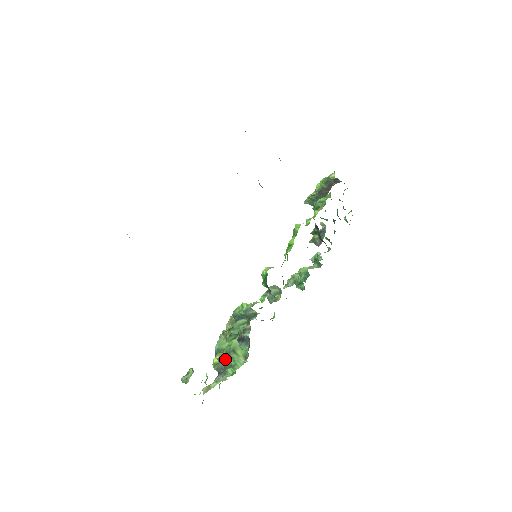
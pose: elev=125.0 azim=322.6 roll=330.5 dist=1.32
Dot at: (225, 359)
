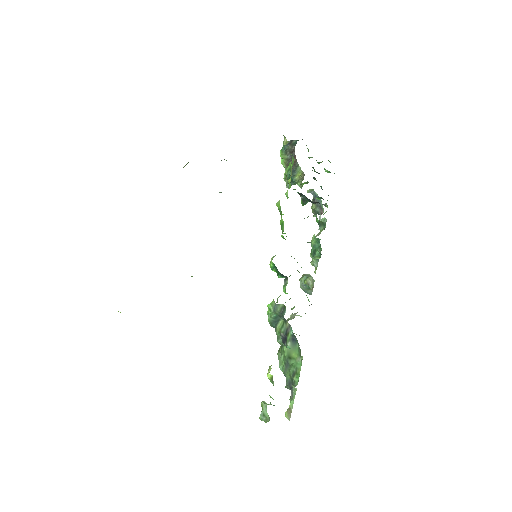
Dot at: (287, 371)
